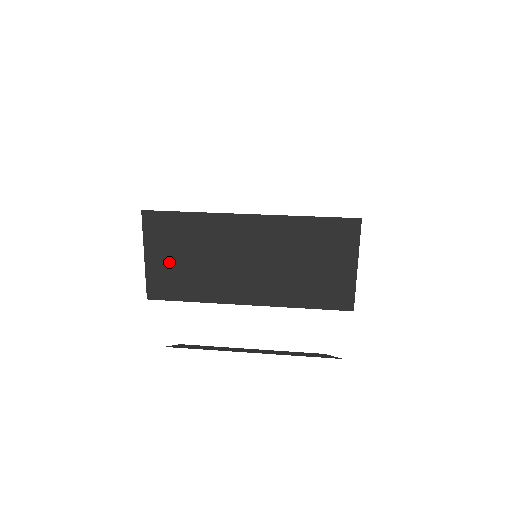
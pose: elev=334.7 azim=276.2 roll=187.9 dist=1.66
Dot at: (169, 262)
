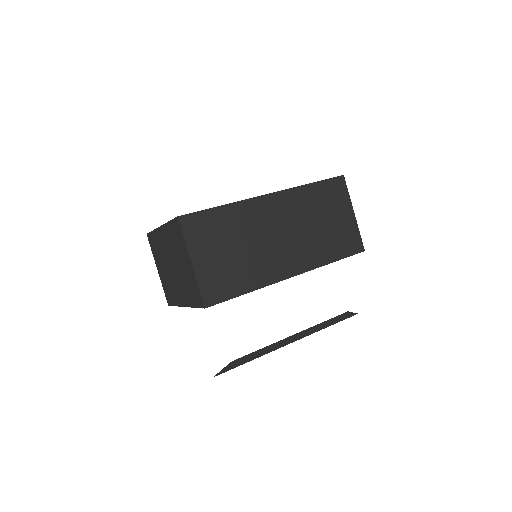
Dot at: (216, 260)
